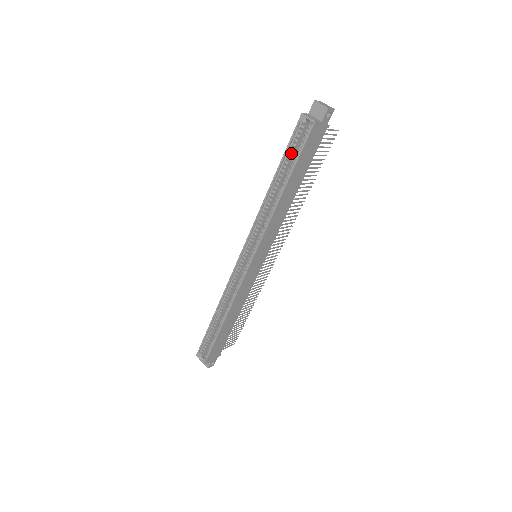
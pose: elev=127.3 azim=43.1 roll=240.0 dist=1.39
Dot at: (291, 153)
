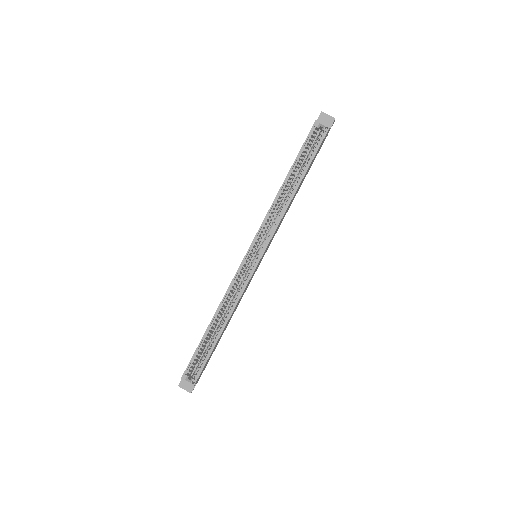
Dot at: (304, 154)
